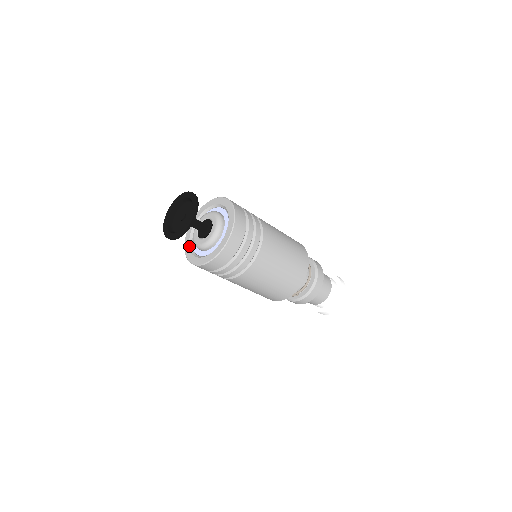
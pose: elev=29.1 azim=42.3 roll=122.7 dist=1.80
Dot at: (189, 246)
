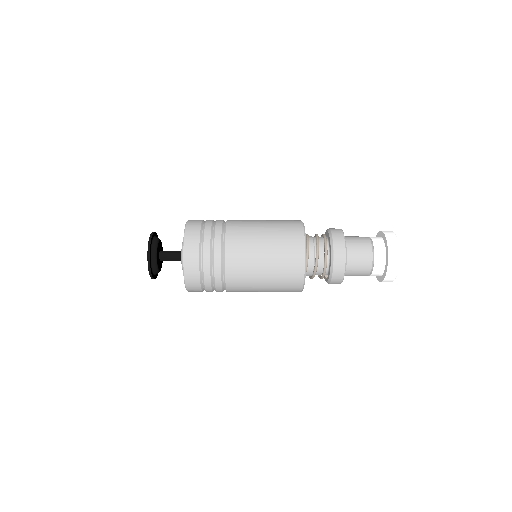
Dot at: occluded
